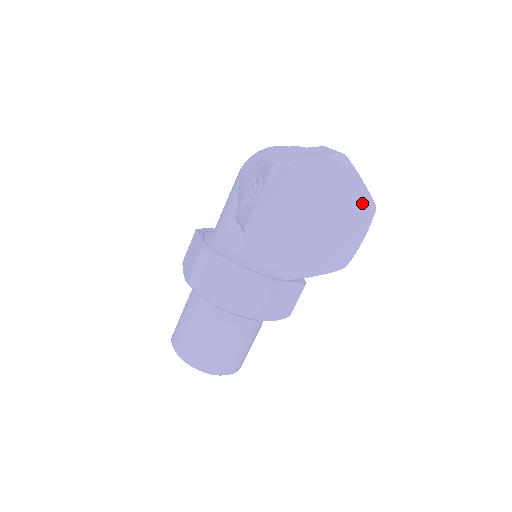
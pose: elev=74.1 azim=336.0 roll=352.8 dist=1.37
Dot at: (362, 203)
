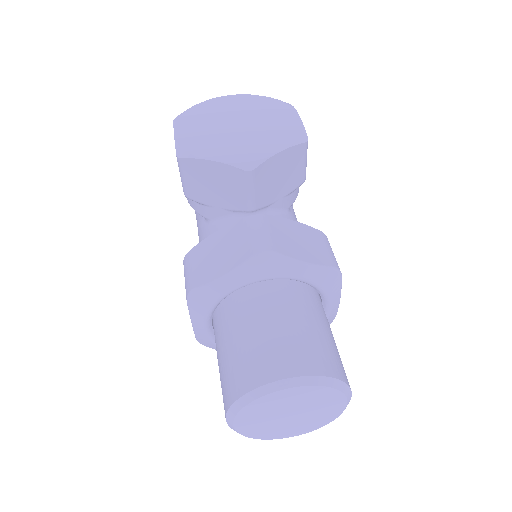
Dot at: (272, 104)
